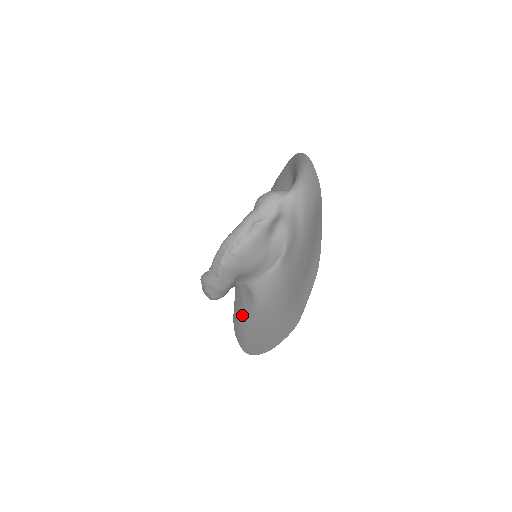
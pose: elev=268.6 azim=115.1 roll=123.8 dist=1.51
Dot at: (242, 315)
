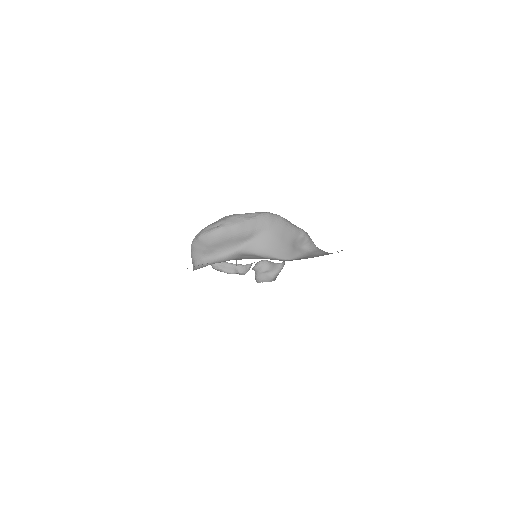
Dot at: occluded
